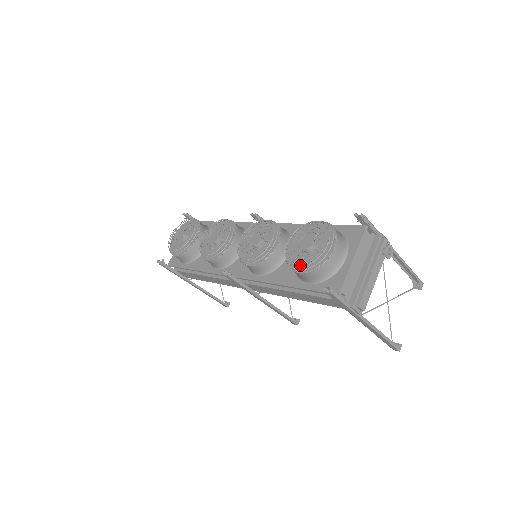
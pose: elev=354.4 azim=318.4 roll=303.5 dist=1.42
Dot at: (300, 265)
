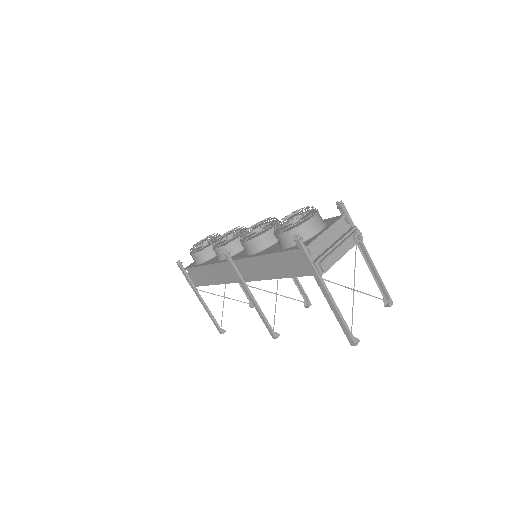
Dot at: (283, 230)
